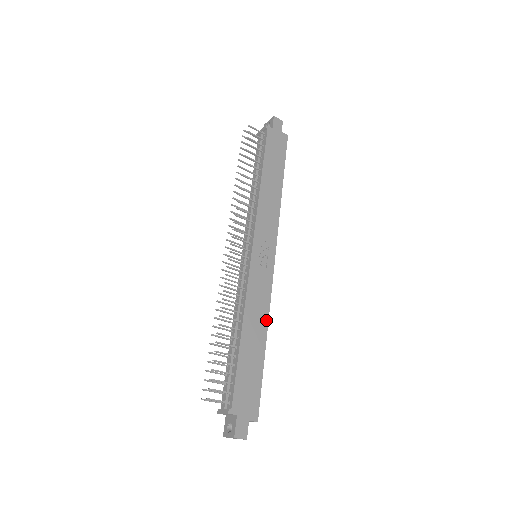
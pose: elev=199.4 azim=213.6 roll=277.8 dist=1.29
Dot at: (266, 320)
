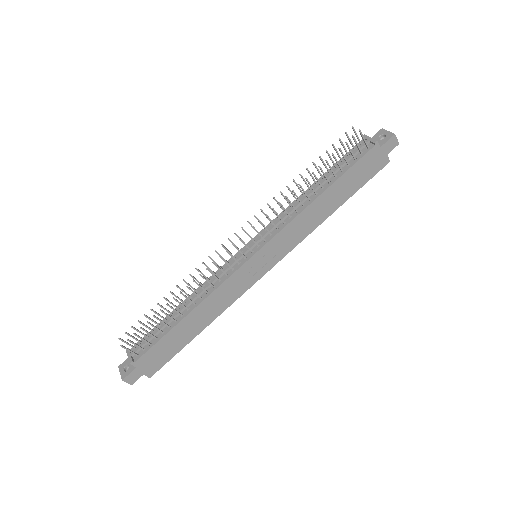
Dot at: (218, 314)
